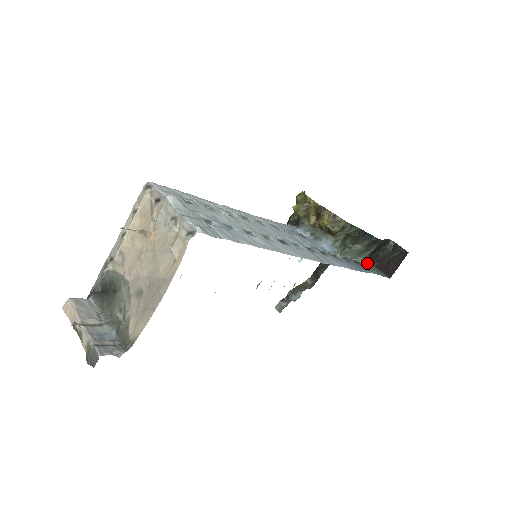
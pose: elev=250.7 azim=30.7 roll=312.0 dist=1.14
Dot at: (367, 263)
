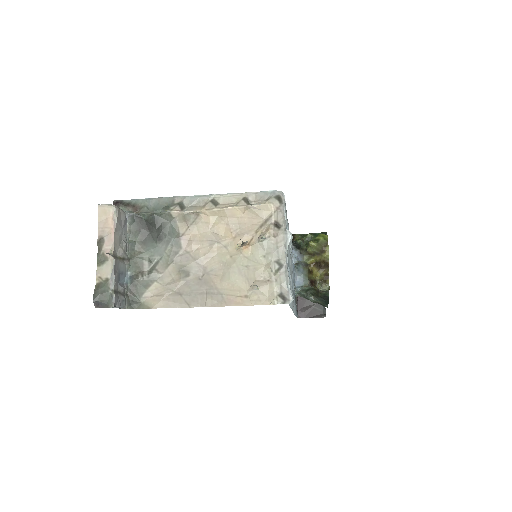
Dot at: occluded
